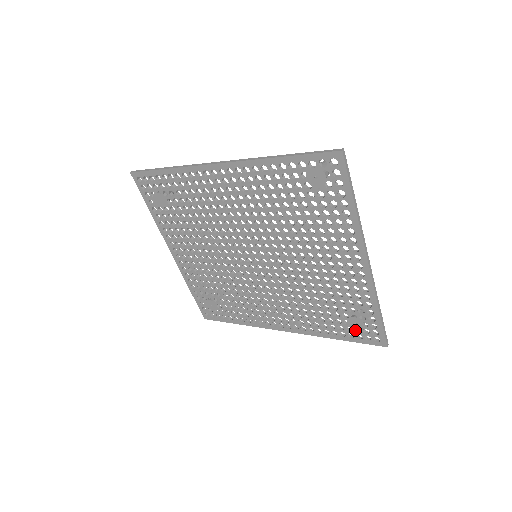
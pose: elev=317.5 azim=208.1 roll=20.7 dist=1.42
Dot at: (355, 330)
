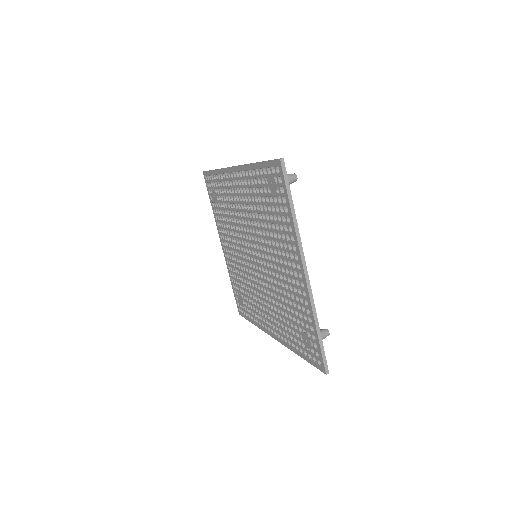
Dot at: (308, 348)
